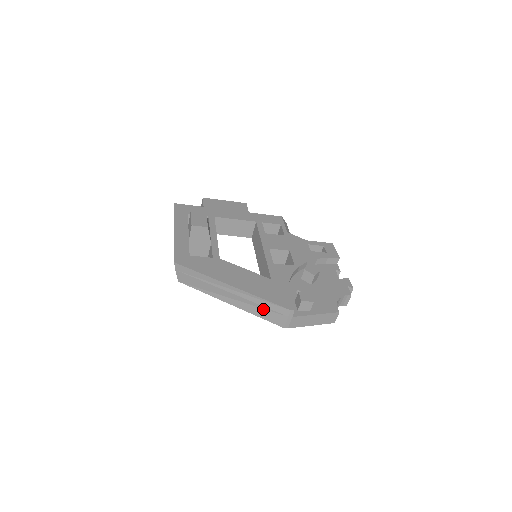
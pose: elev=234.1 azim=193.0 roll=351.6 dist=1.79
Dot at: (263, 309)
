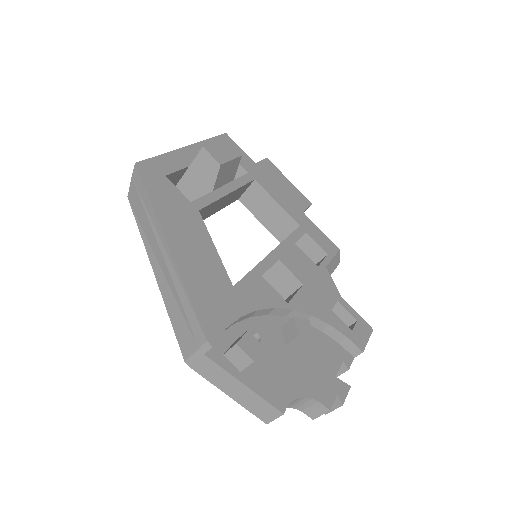
Dot at: (180, 310)
